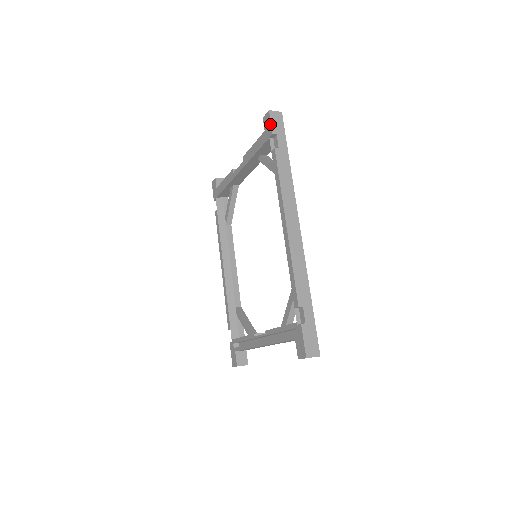
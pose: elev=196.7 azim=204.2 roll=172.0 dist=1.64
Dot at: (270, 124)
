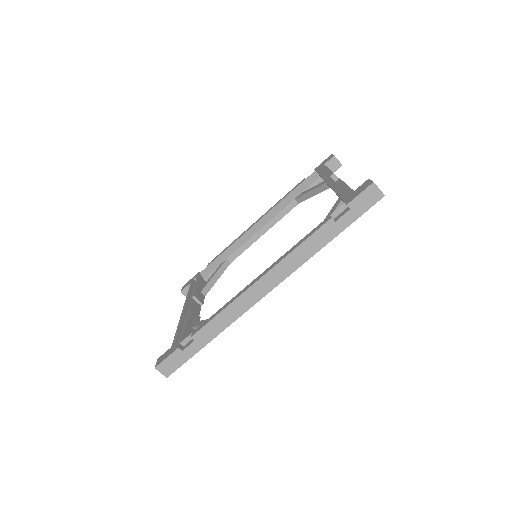
Dot at: (358, 194)
